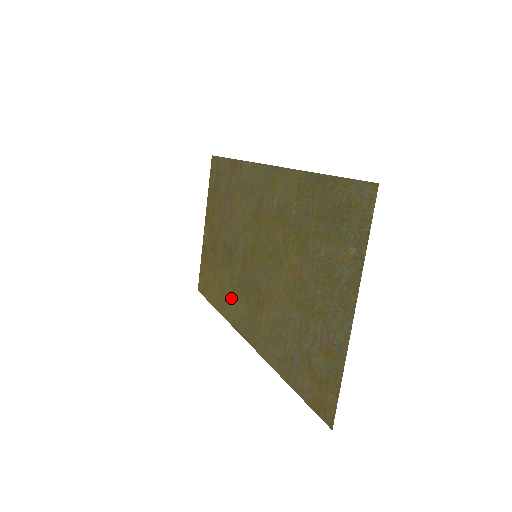
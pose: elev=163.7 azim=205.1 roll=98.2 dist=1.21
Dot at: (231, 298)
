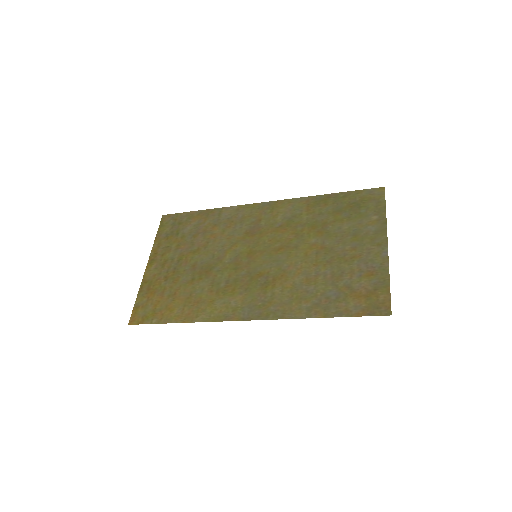
Dot at: (214, 300)
